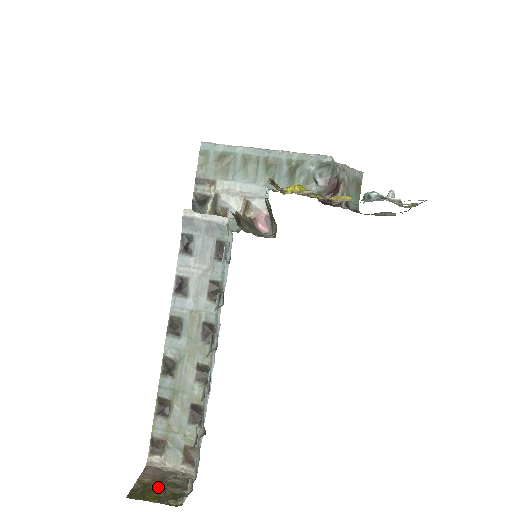
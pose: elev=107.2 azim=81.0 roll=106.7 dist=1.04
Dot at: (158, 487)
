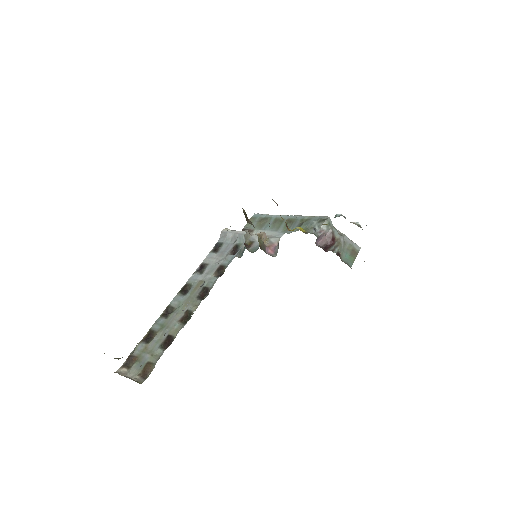
Dot at: occluded
